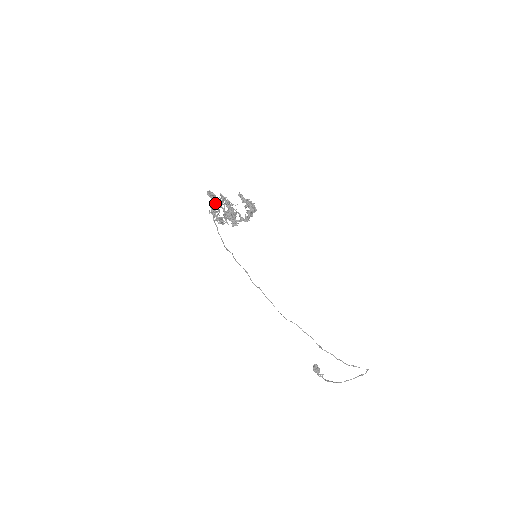
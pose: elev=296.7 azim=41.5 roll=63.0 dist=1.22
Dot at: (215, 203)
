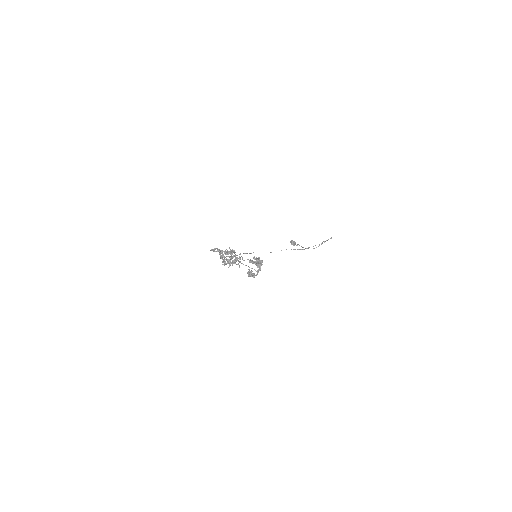
Dot at: (220, 254)
